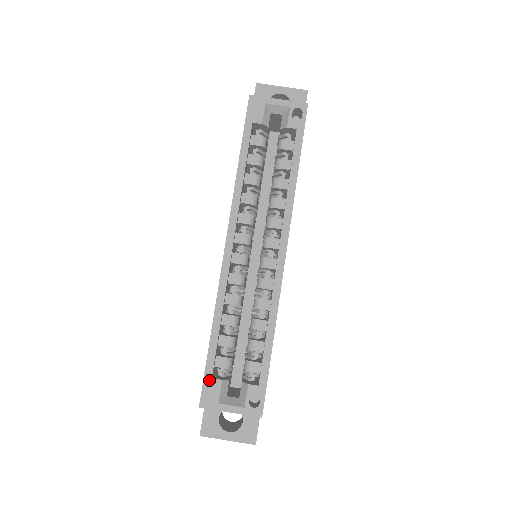
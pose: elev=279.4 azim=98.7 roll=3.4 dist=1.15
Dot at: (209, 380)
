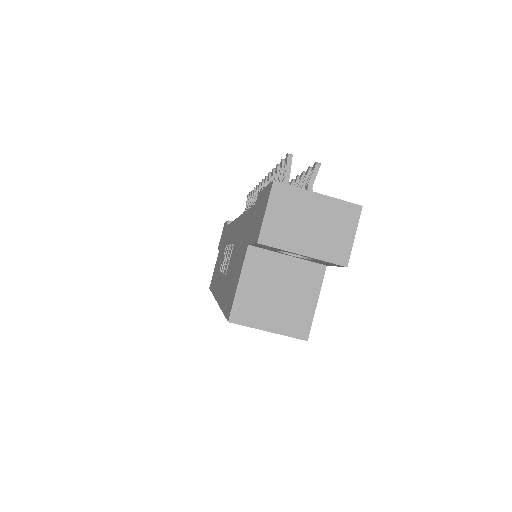
Dot at: occluded
